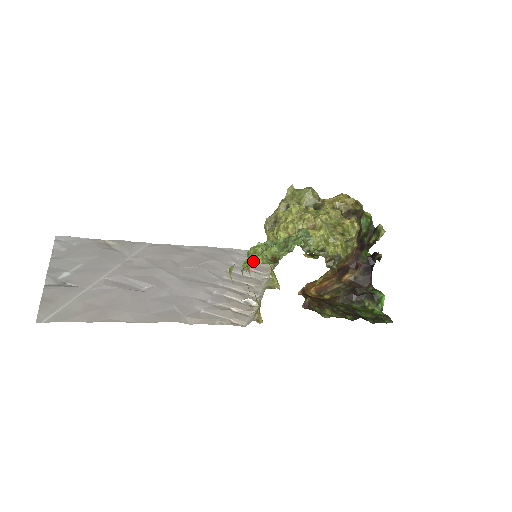
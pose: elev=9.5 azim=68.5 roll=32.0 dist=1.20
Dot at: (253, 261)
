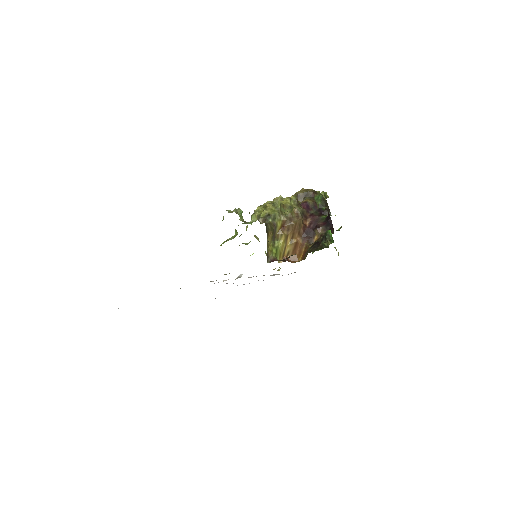
Dot at: occluded
